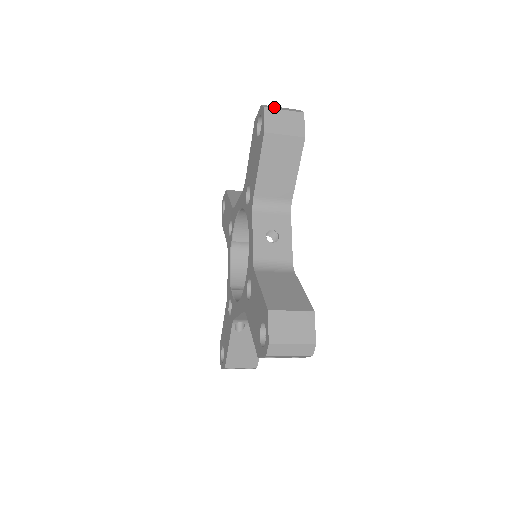
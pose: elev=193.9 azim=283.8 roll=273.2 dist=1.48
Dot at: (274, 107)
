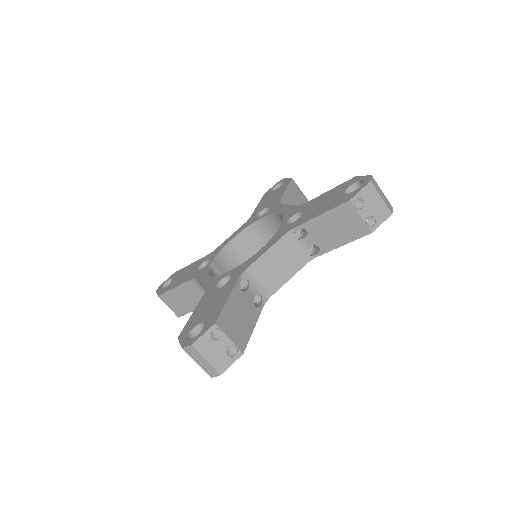
Dot at: occluded
